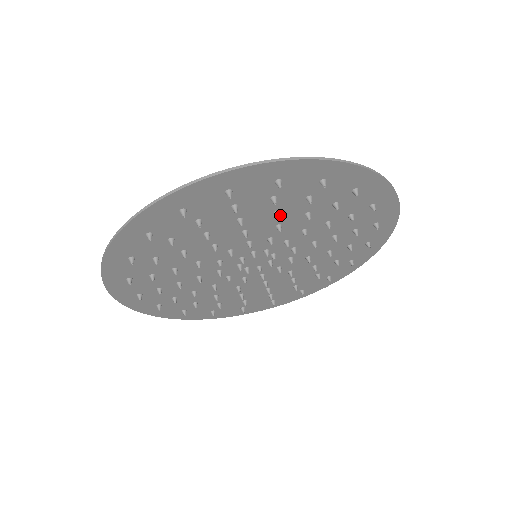
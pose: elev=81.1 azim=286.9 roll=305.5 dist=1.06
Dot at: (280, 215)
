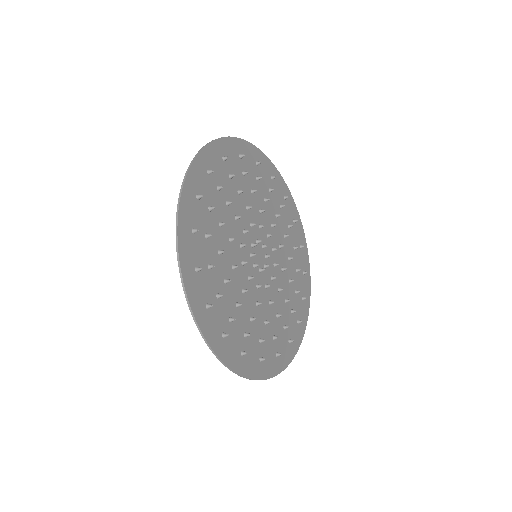
Dot at: (242, 195)
